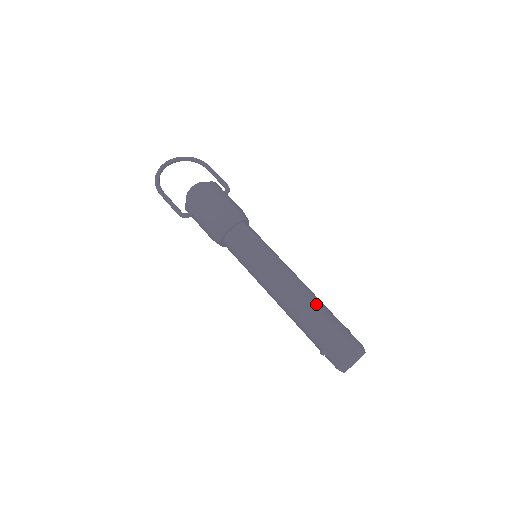
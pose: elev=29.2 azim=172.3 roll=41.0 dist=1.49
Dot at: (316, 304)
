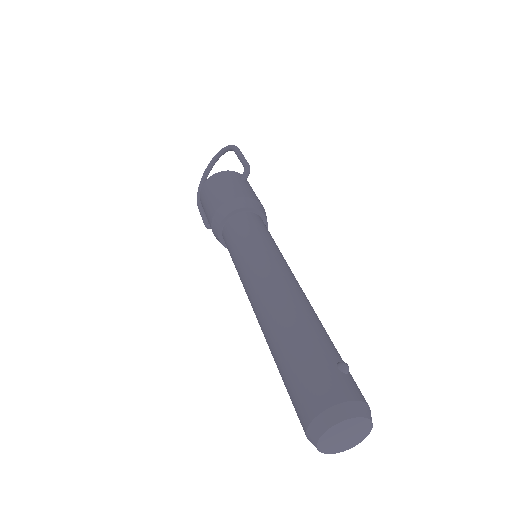
Dot at: (280, 325)
